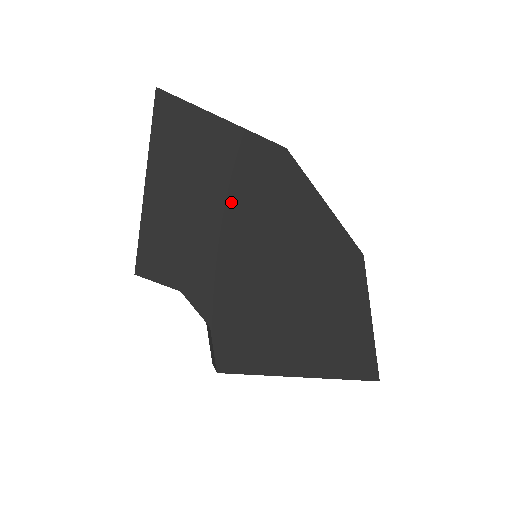
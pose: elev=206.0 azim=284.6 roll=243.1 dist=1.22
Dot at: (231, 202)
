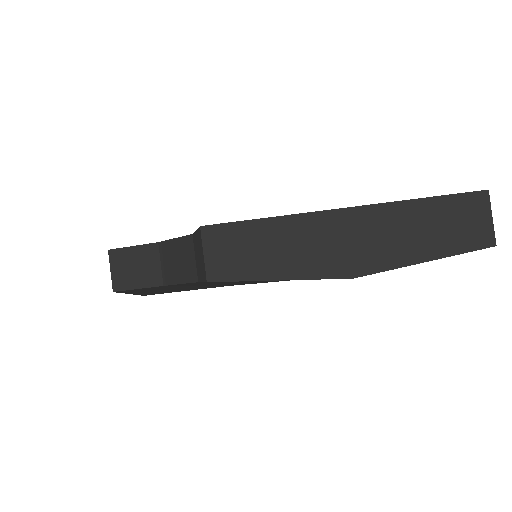
Dot at: occluded
